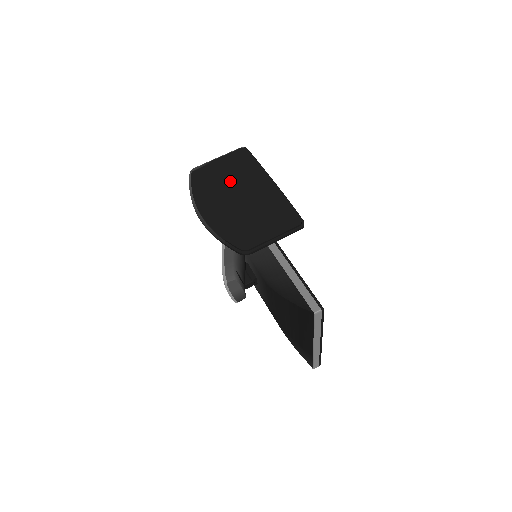
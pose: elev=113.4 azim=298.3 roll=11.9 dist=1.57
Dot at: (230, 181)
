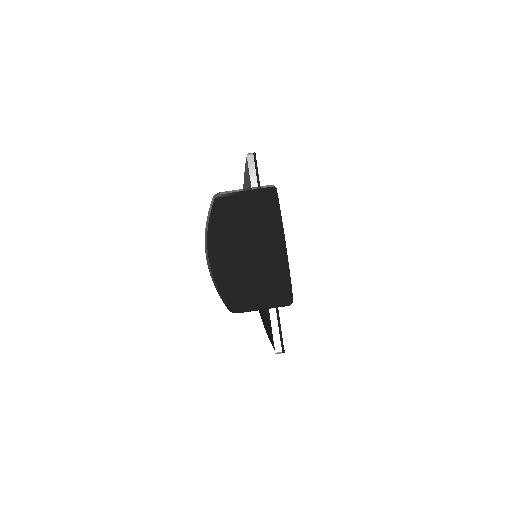
Dot at: (246, 226)
